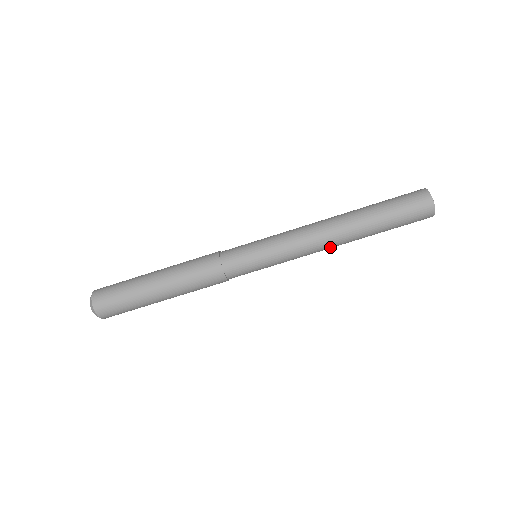
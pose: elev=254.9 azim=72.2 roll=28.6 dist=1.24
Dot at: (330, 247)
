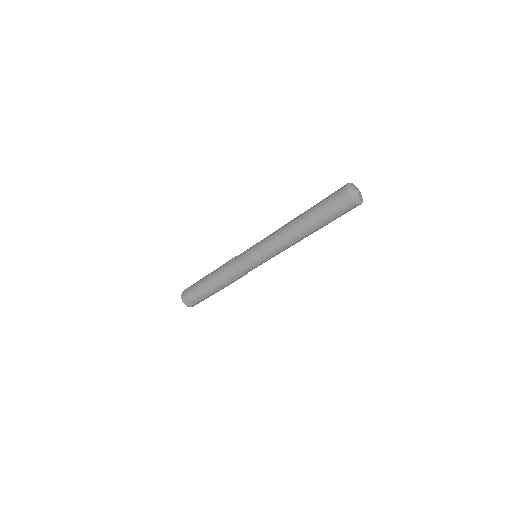
Dot at: (299, 241)
